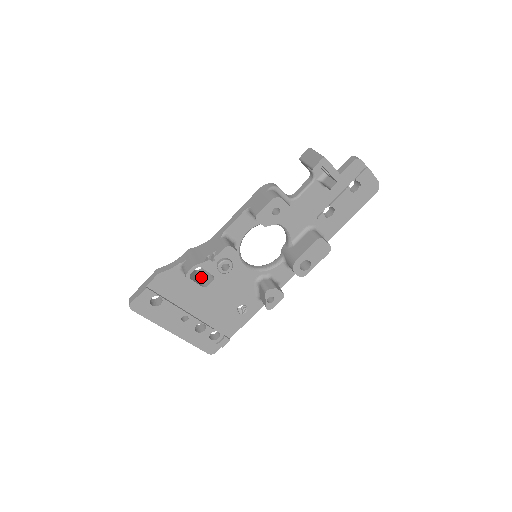
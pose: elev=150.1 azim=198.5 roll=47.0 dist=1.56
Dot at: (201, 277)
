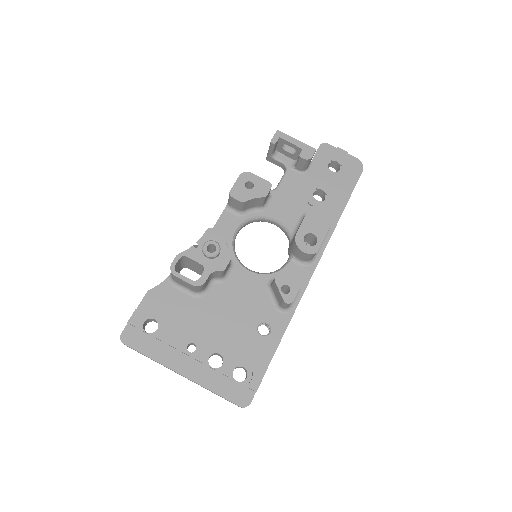
Dot at: occluded
